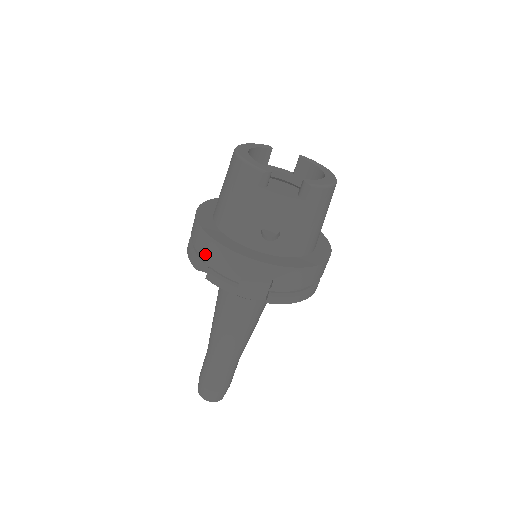
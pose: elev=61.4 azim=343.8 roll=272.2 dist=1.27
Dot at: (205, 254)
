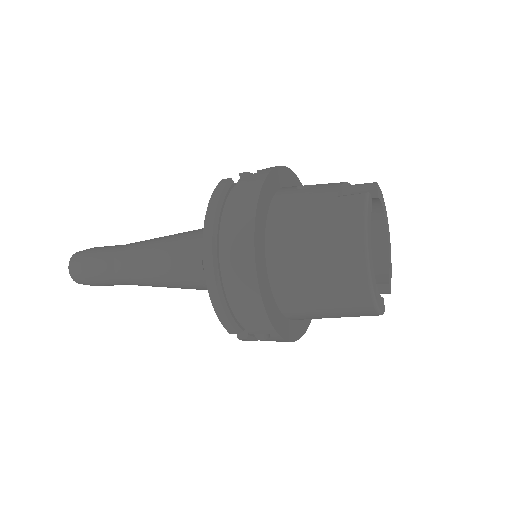
Dot at: occluded
